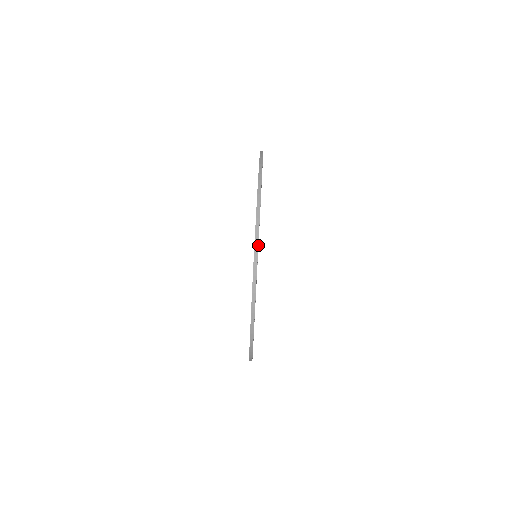
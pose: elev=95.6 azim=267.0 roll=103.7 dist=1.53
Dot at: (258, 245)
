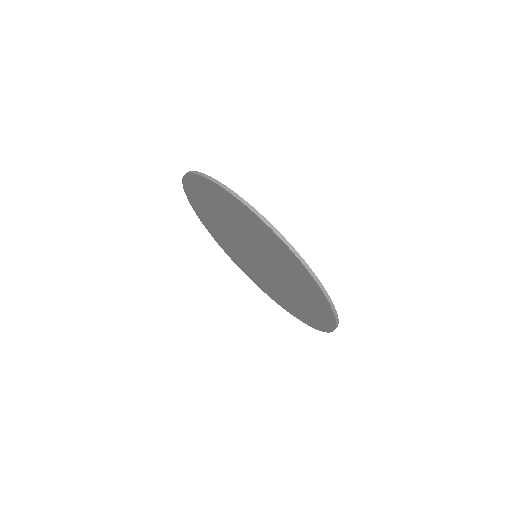
Dot at: occluded
